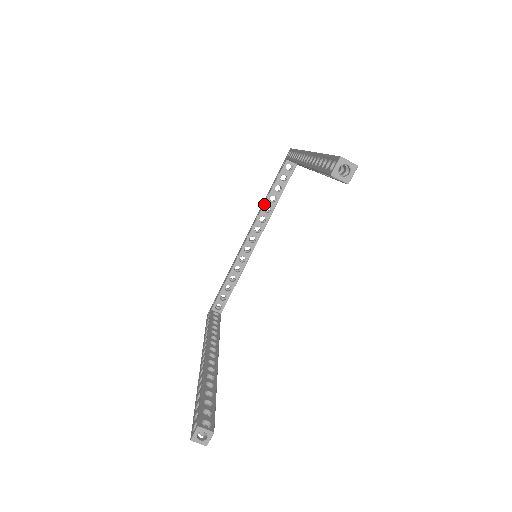
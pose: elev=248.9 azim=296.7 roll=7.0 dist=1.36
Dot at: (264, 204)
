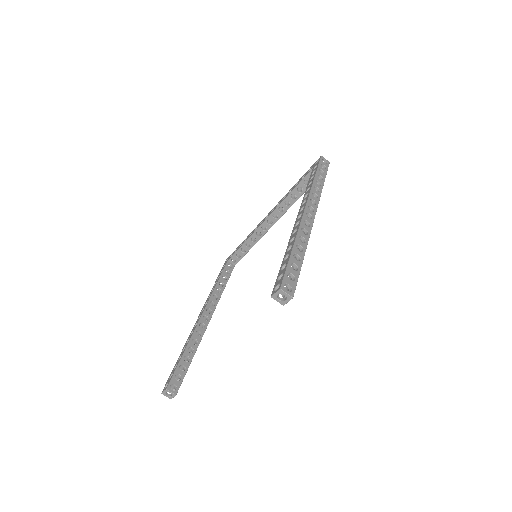
Dot at: (285, 198)
